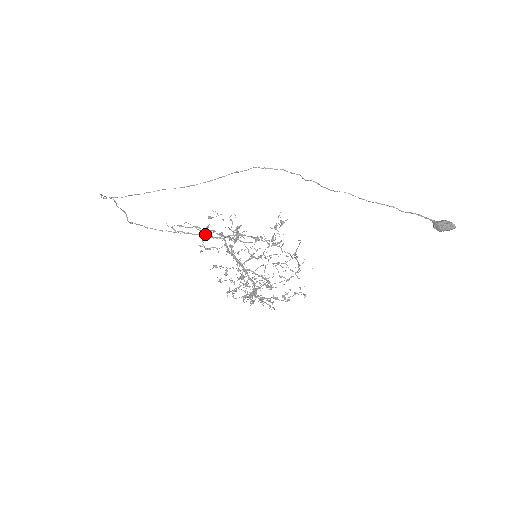
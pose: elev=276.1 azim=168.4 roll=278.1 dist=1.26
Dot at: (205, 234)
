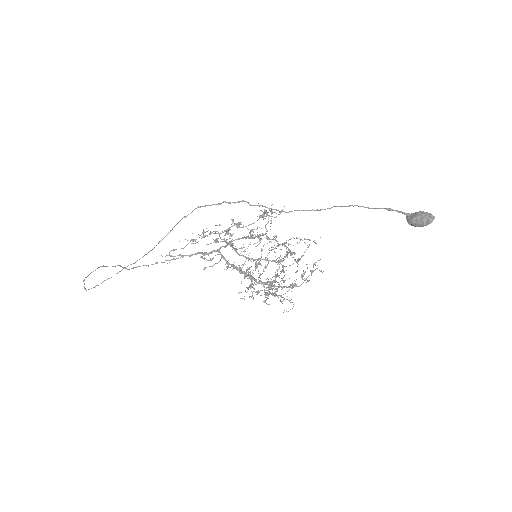
Dot at: (200, 252)
